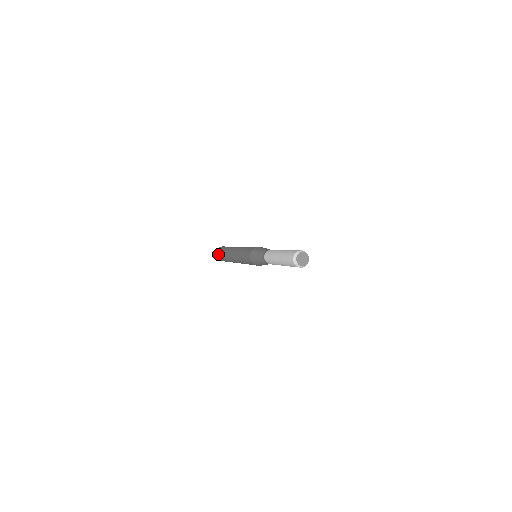
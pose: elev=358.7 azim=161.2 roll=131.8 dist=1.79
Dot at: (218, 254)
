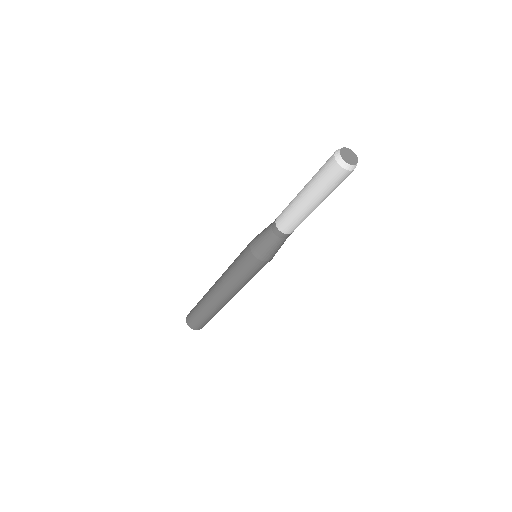
Dot at: occluded
